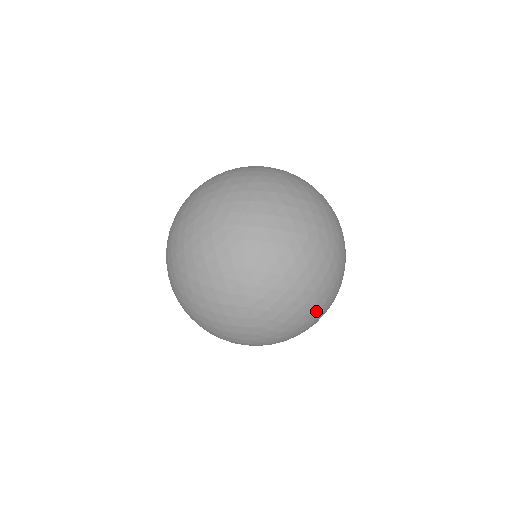
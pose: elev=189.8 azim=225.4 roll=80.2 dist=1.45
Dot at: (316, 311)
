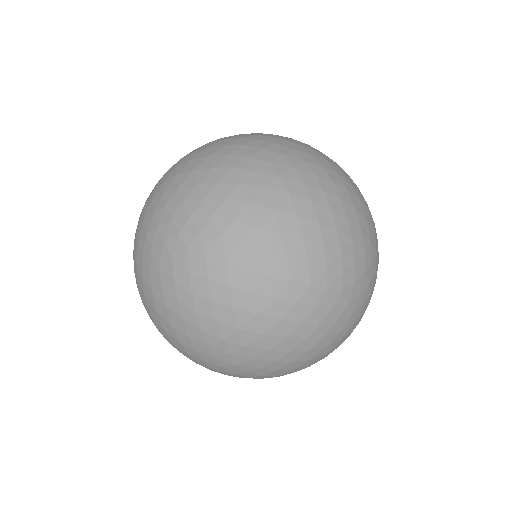
Dot at: (311, 363)
